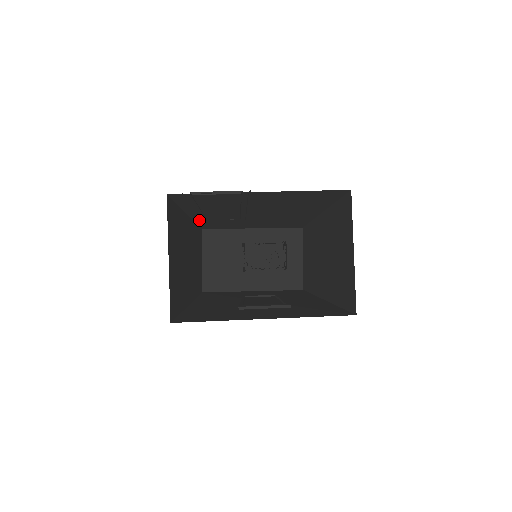
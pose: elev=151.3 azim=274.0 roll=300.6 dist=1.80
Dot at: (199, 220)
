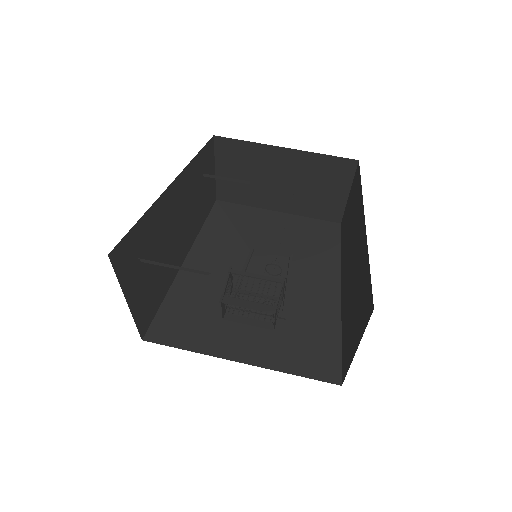
Dot at: occluded
